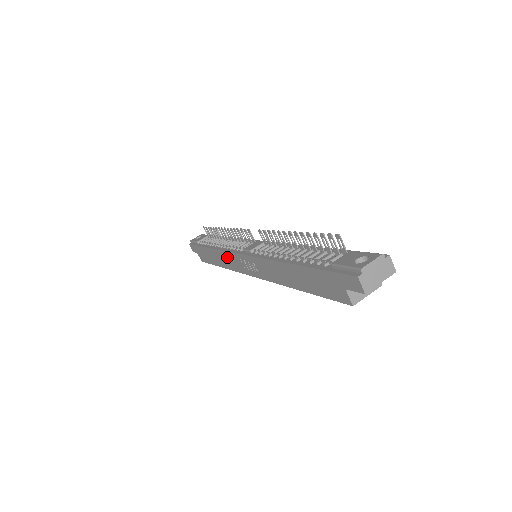
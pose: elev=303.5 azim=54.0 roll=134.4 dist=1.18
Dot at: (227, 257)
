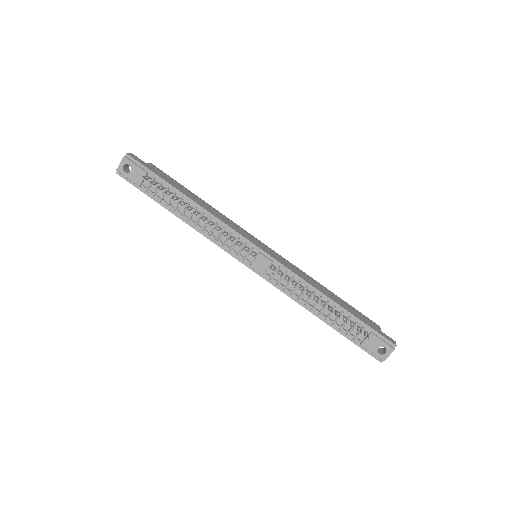
Dot at: occluded
